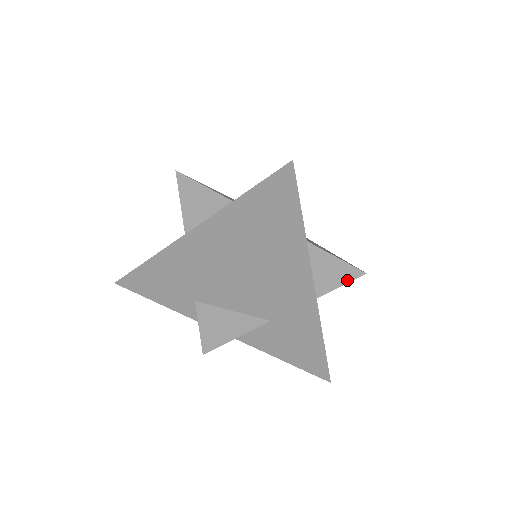
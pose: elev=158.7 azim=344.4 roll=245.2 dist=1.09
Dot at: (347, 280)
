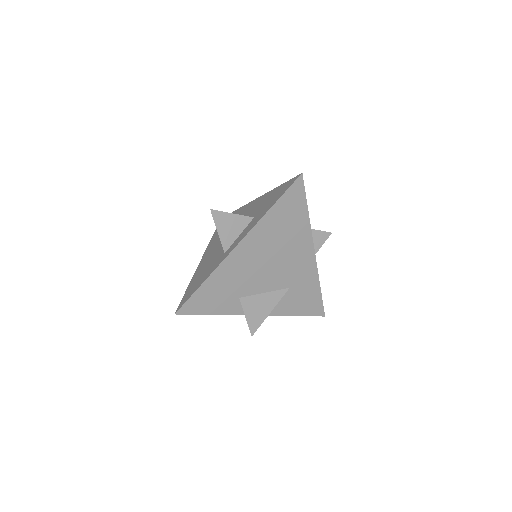
Dot at: (324, 241)
